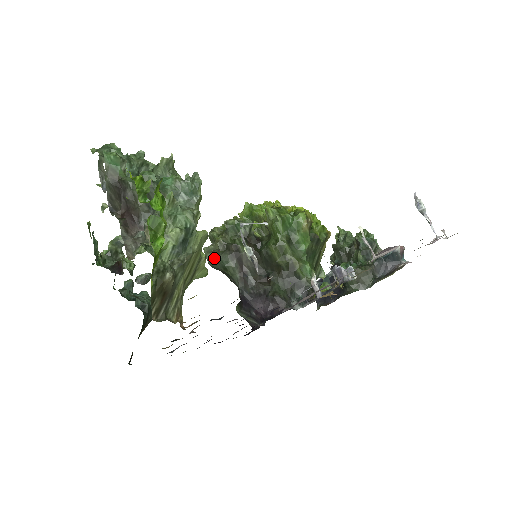
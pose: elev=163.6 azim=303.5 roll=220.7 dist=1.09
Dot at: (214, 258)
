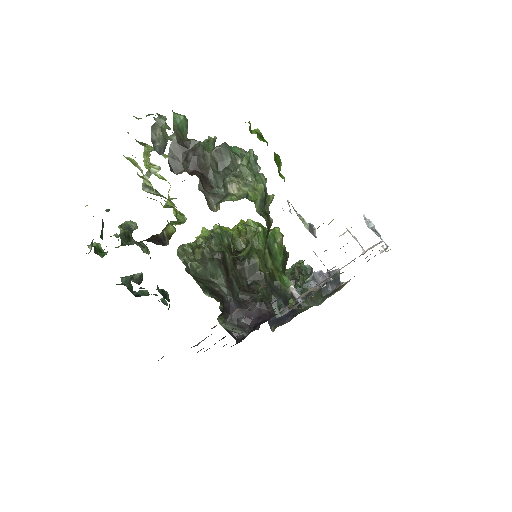
Dot at: (202, 265)
